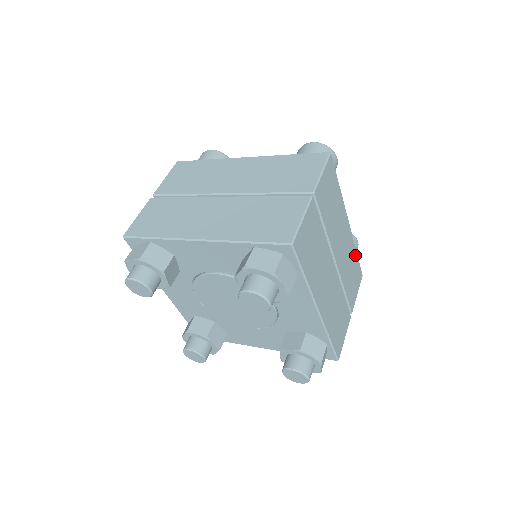
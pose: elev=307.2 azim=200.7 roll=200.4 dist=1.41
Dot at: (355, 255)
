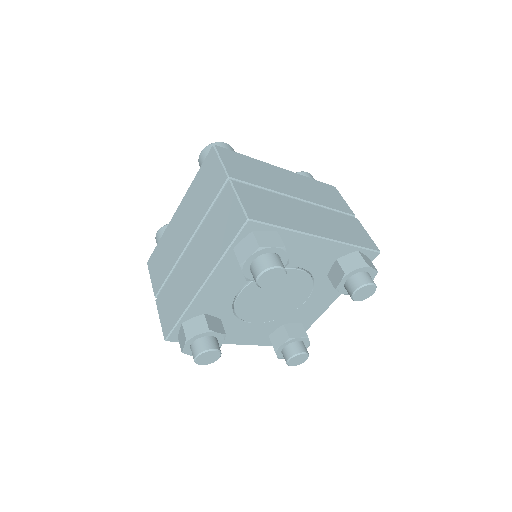
Dot at: (312, 181)
